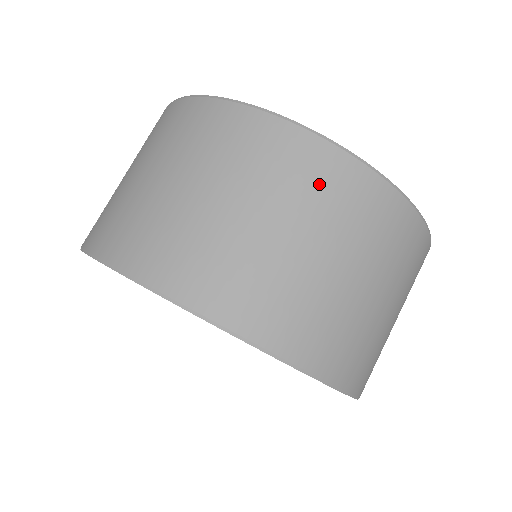
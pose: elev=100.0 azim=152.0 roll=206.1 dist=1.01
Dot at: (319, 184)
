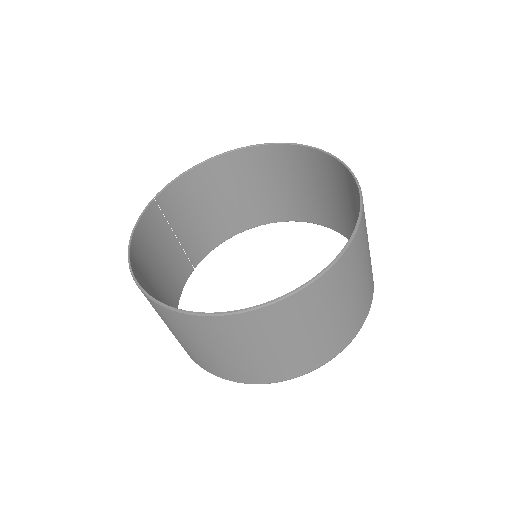
Dot at: (158, 312)
